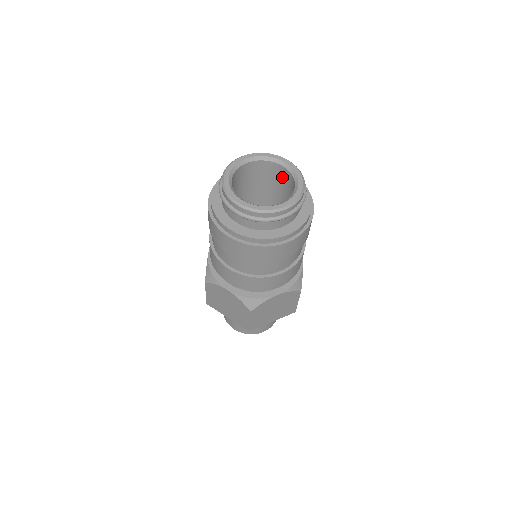
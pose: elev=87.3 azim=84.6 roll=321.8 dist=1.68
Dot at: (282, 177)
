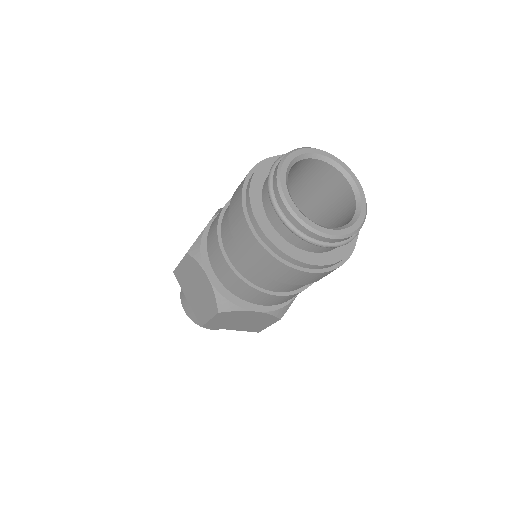
Dot at: (341, 196)
